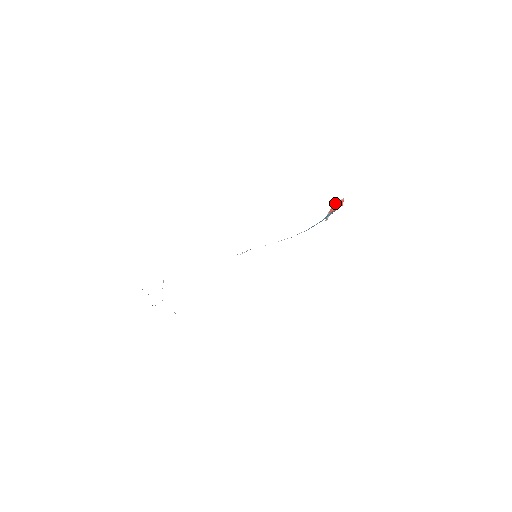
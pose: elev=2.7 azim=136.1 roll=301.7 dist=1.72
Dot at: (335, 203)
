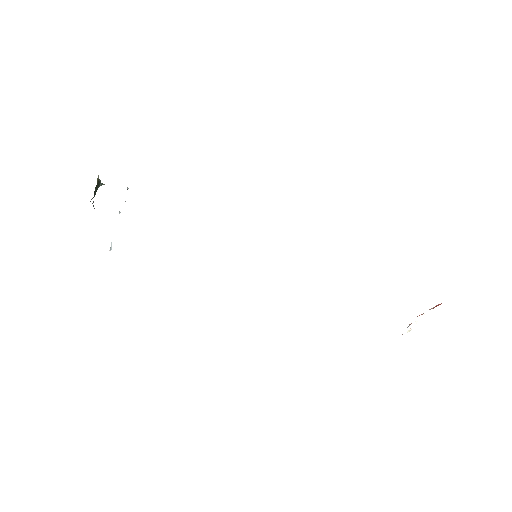
Dot at: occluded
